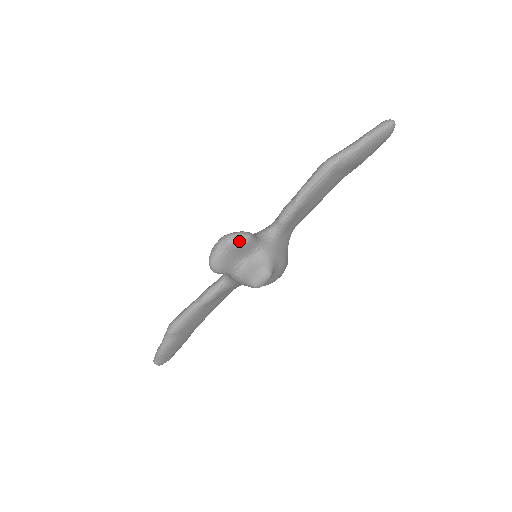
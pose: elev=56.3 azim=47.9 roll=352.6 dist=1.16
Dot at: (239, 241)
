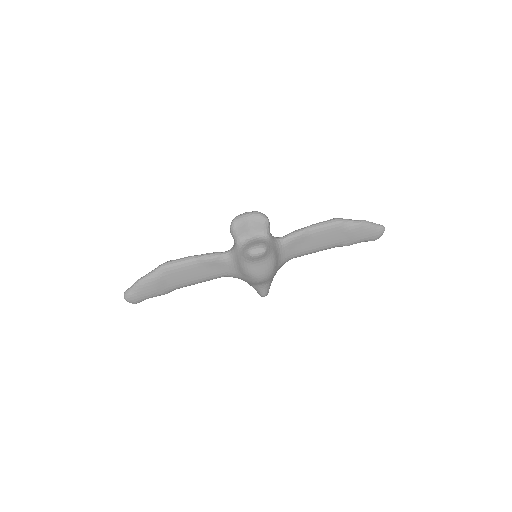
Dot at: (261, 216)
